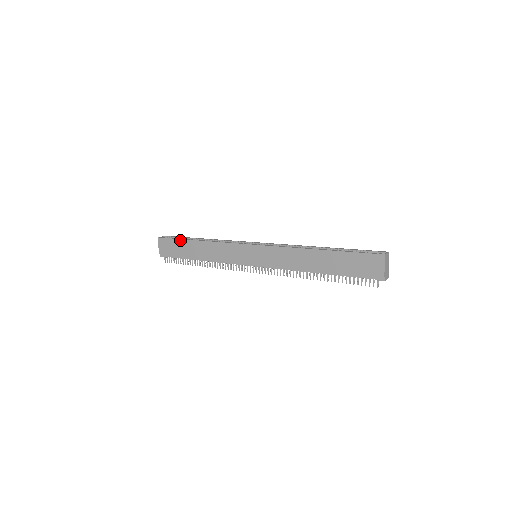
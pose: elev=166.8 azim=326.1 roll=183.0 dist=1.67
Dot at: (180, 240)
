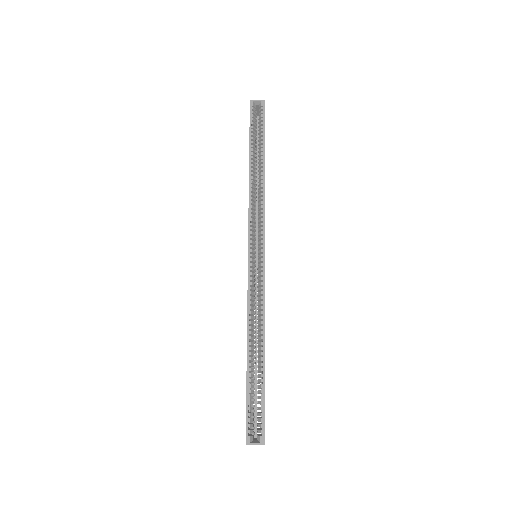
Dot at: (249, 137)
